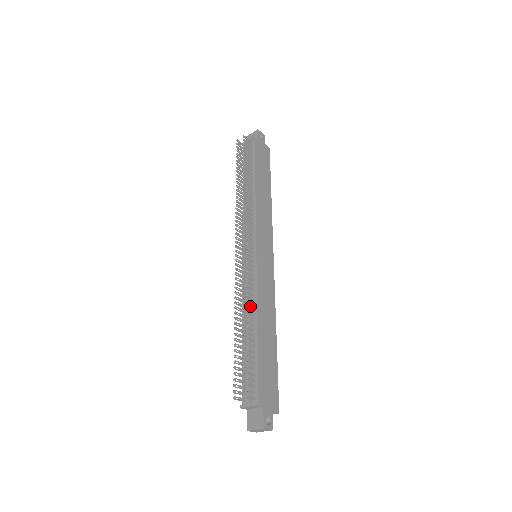
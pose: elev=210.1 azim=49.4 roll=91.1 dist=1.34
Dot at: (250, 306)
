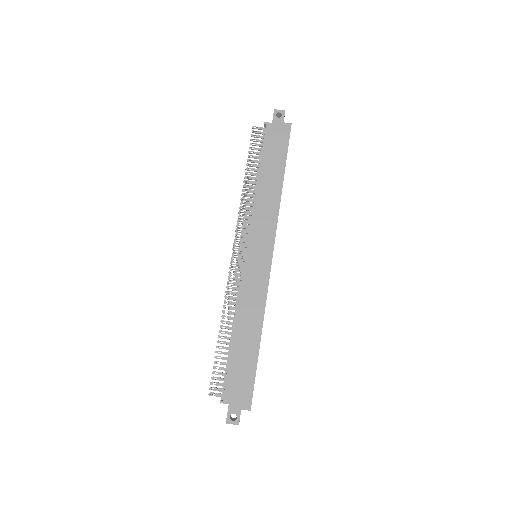
Dot at: (231, 311)
